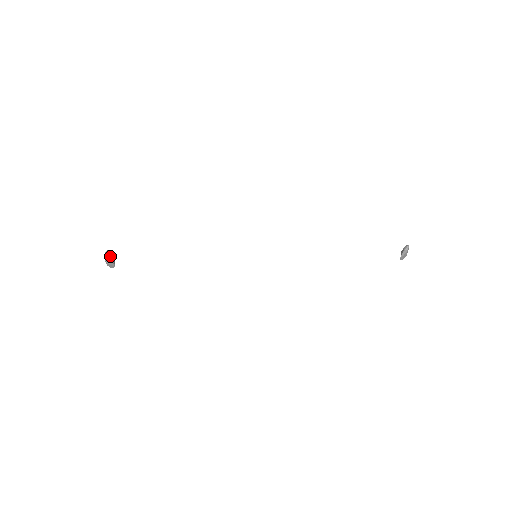
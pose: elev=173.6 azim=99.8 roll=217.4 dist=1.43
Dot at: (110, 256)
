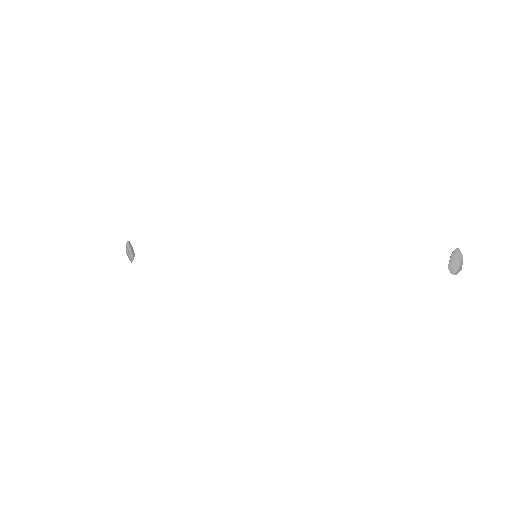
Dot at: (129, 246)
